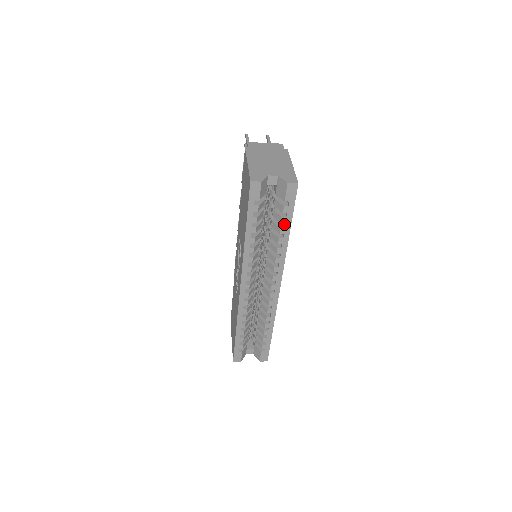
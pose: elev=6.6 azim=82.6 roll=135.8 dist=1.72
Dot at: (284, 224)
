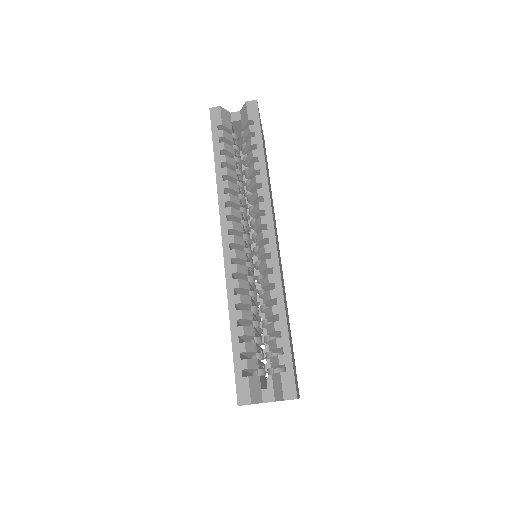
Dot at: (257, 151)
